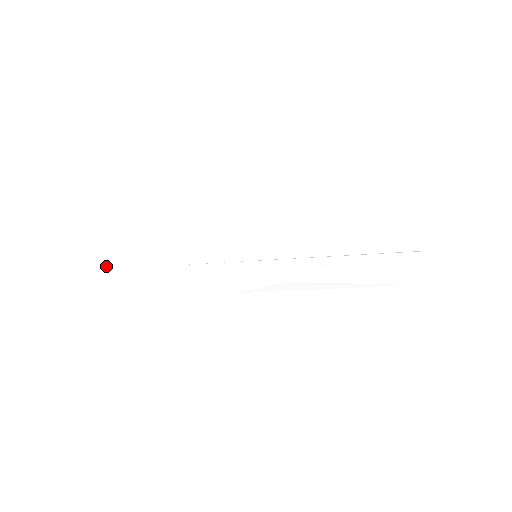
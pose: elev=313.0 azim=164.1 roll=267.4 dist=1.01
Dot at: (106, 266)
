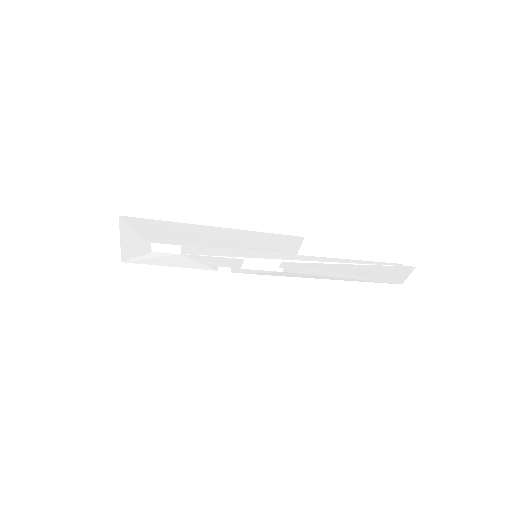
Dot at: (147, 251)
